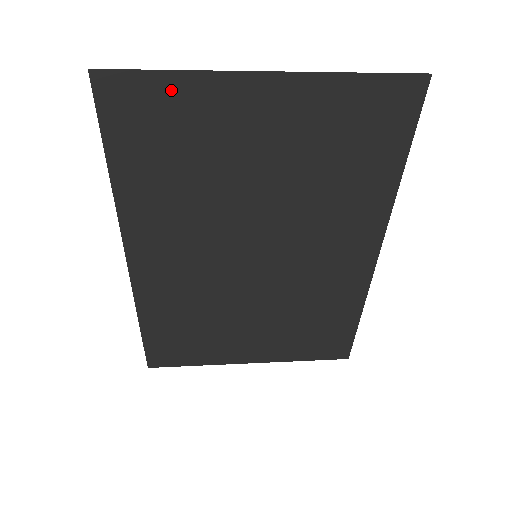
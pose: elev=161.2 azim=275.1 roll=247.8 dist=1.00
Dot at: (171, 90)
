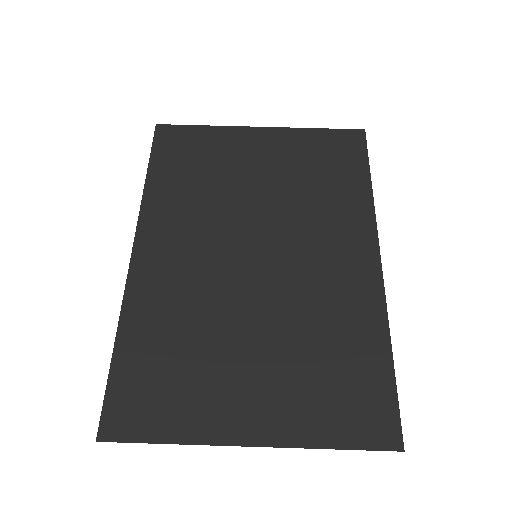
Dot at: (167, 425)
